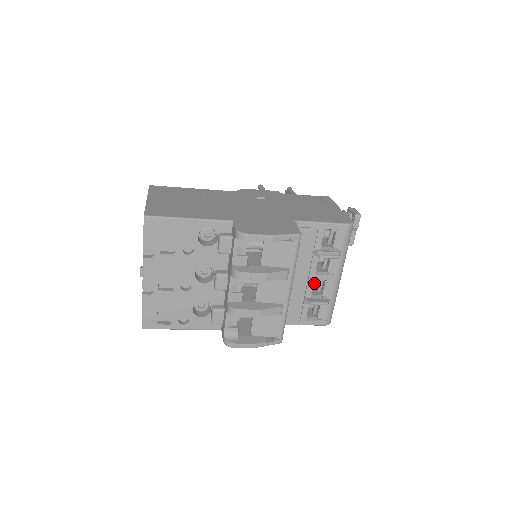
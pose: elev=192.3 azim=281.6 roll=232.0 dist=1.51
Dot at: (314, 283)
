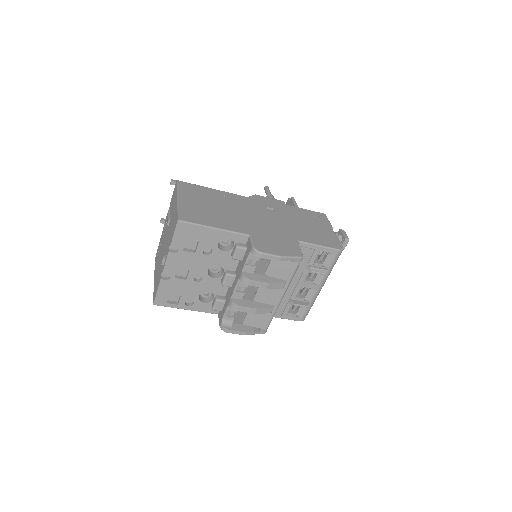
Dot at: (300, 289)
